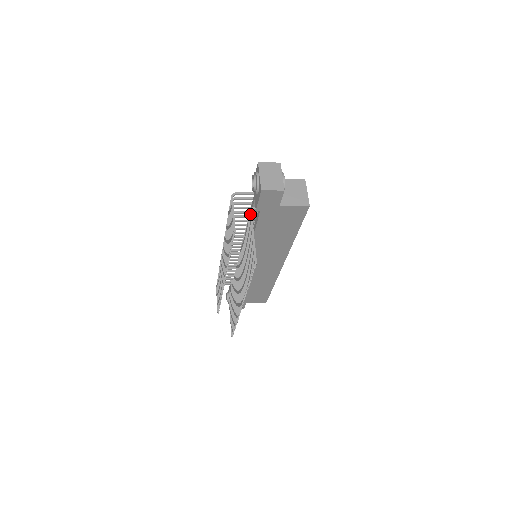
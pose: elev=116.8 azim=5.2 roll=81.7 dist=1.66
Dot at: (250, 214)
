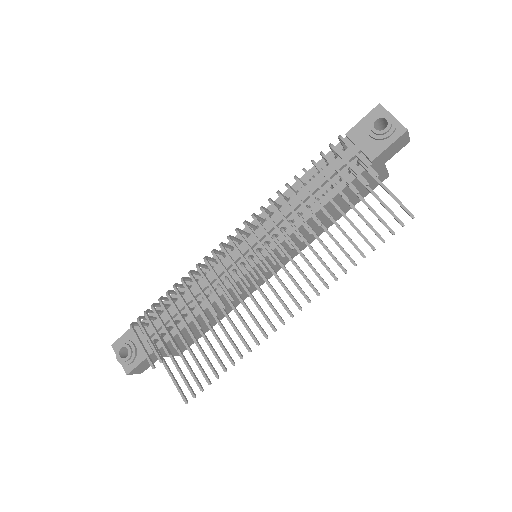
Dot at: occluded
